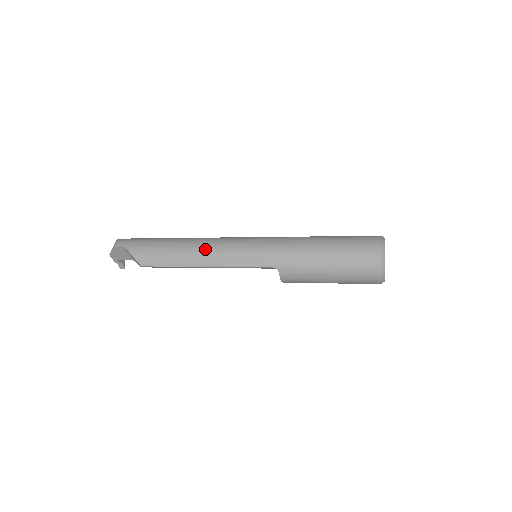
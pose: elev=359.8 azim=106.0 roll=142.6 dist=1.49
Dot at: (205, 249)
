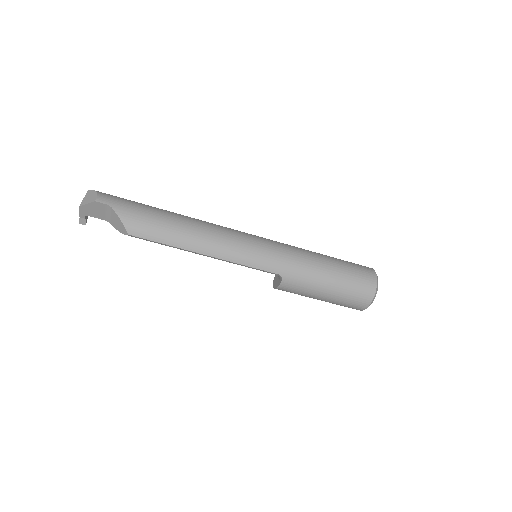
Dot at: (212, 236)
